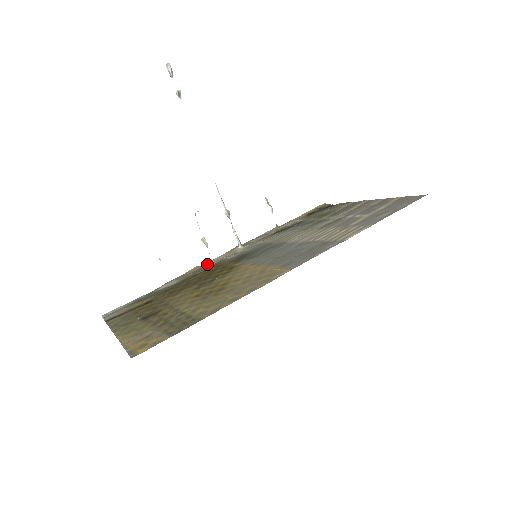
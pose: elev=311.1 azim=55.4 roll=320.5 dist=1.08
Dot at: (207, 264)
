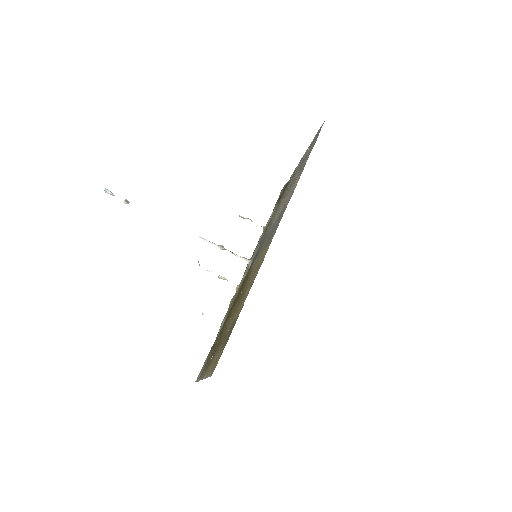
Dot at: (236, 291)
